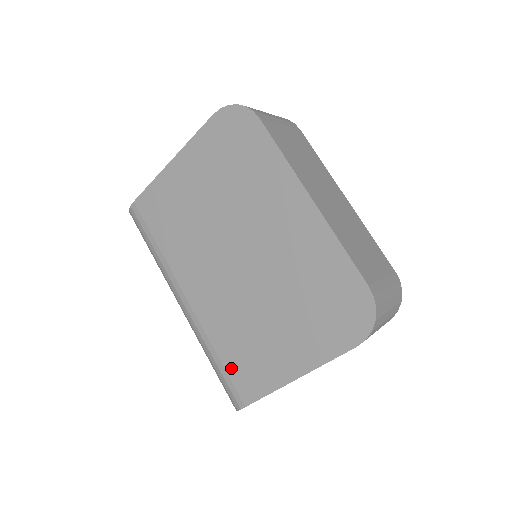
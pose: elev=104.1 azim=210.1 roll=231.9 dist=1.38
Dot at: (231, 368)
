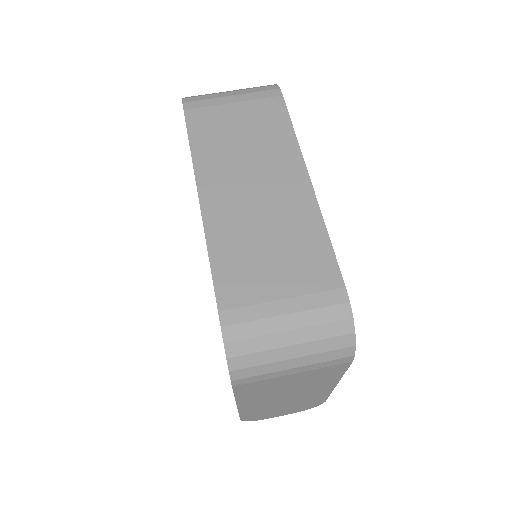
Dot at: occluded
